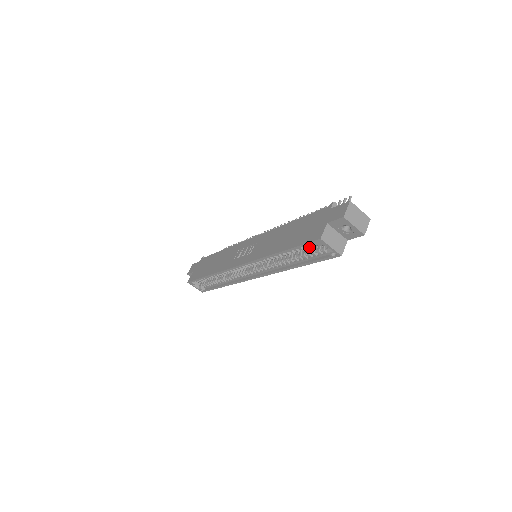
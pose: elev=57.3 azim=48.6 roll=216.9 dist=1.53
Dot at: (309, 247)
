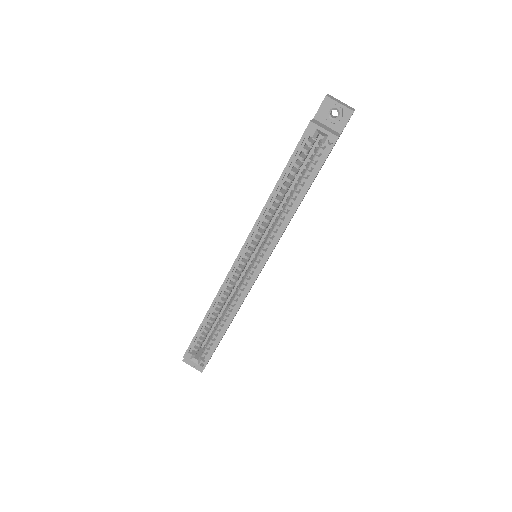
Dot at: (304, 158)
